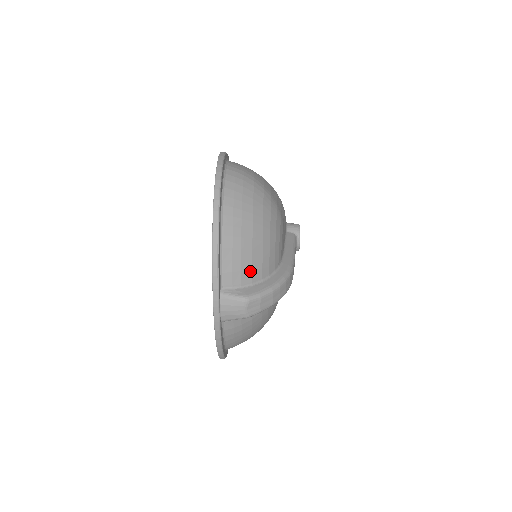
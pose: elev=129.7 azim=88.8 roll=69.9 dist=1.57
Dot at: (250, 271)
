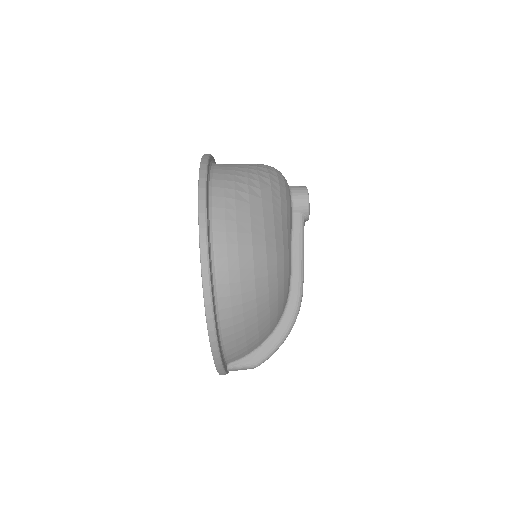
Dot at: (257, 343)
